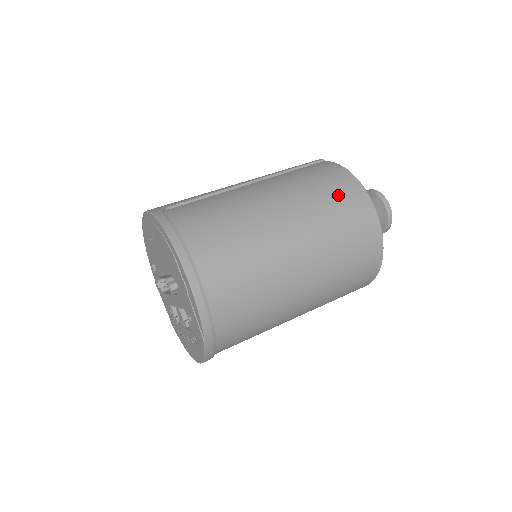
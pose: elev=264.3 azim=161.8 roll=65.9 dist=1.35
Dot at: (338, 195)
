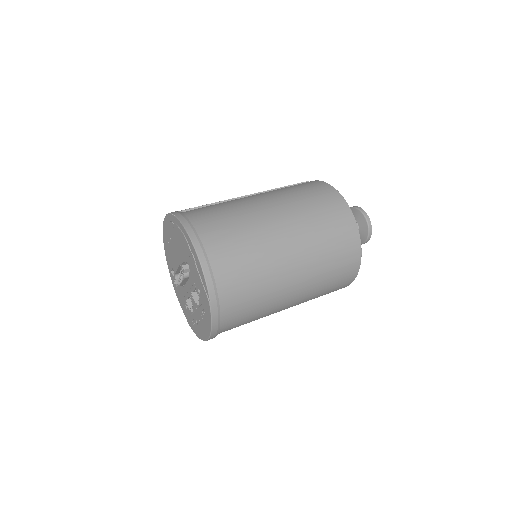
Dot at: (317, 196)
